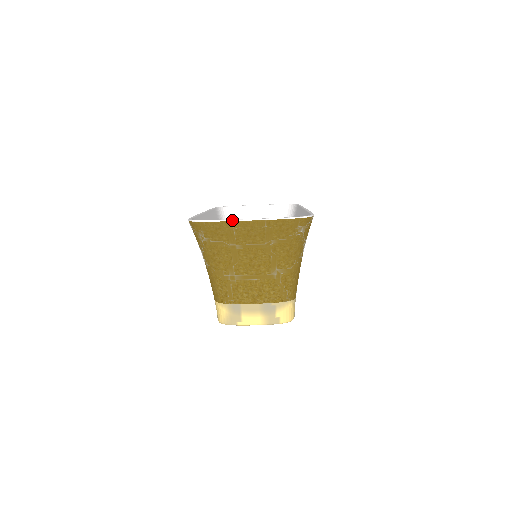
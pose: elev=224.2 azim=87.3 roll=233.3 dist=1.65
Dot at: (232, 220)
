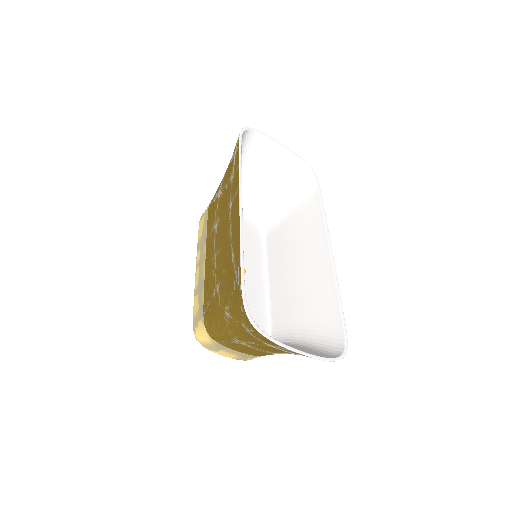
Dot at: (289, 349)
